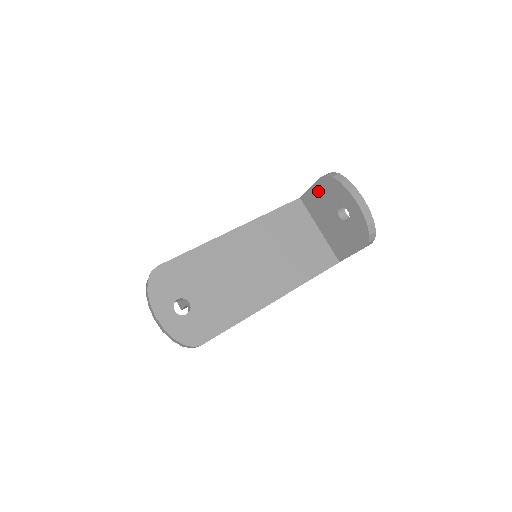
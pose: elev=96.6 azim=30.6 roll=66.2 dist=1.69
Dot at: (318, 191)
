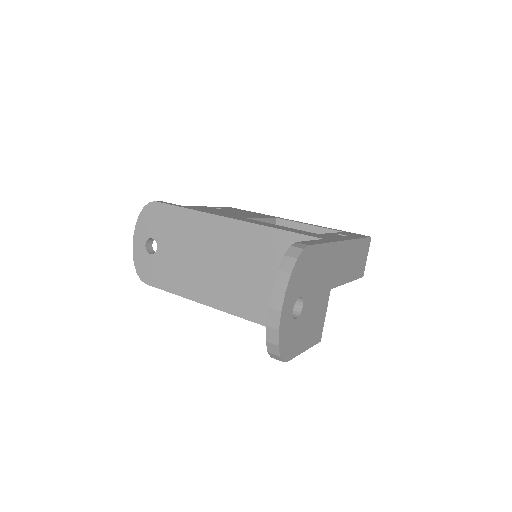
Dot at: occluded
